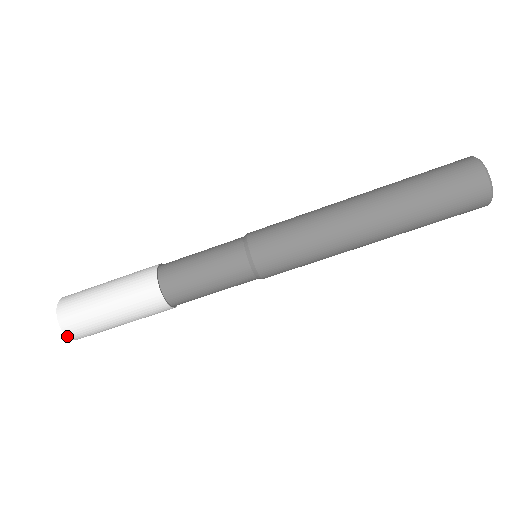
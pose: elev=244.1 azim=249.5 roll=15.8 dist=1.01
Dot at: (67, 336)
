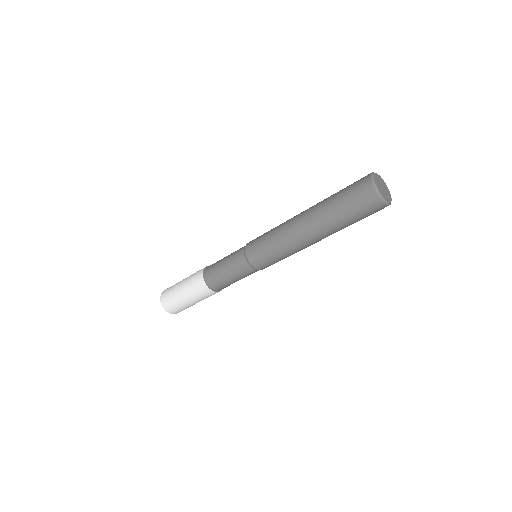
Dot at: occluded
